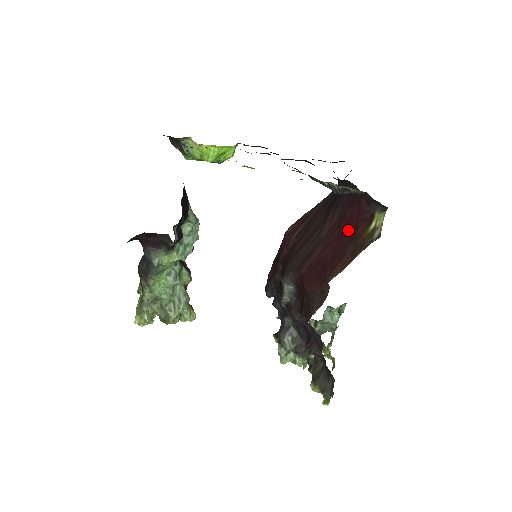
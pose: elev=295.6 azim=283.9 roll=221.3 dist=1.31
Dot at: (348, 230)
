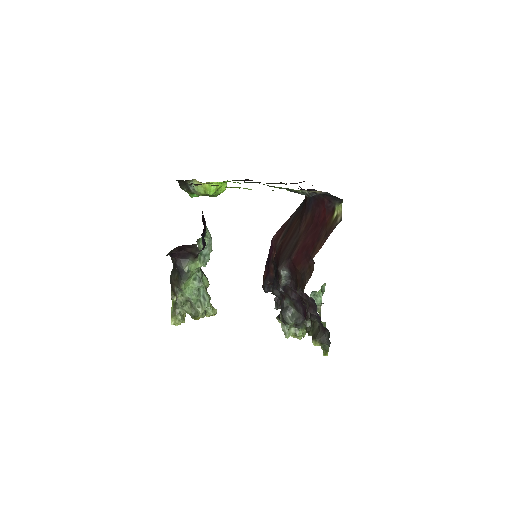
Dot at: (319, 222)
